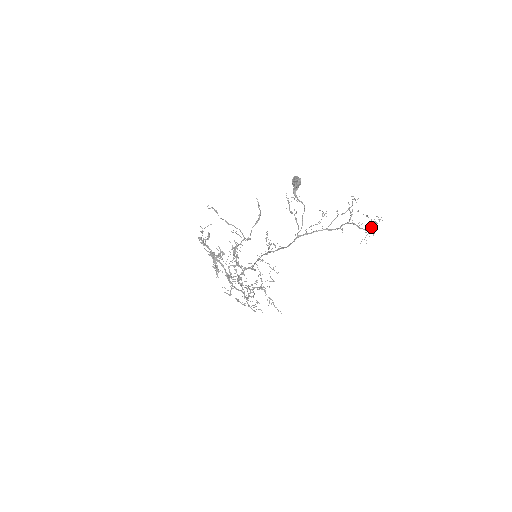
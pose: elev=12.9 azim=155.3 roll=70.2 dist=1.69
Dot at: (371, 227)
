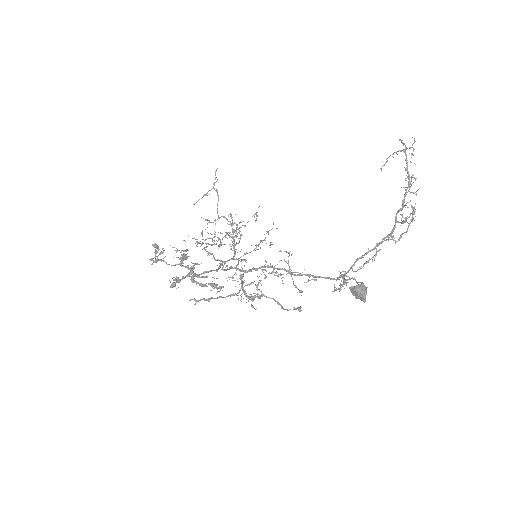
Dot at: (407, 172)
